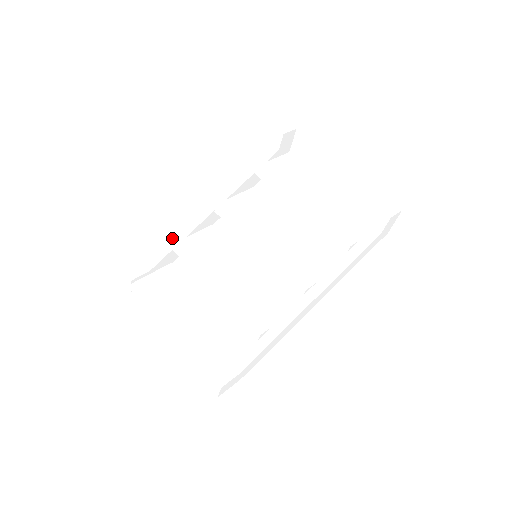
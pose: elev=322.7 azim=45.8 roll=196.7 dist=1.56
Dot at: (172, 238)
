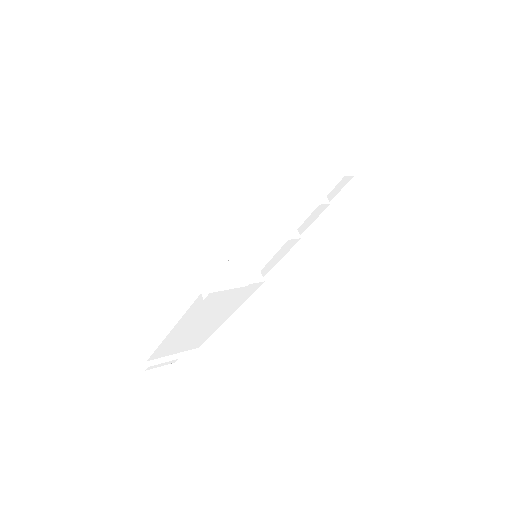
Dot at: occluded
